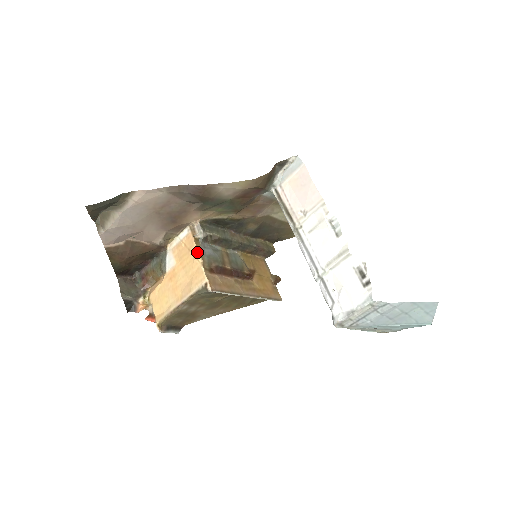
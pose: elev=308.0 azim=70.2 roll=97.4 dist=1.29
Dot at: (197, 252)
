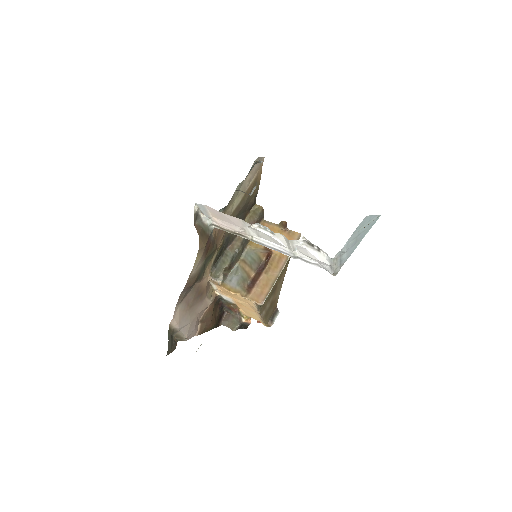
Dot at: (231, 292)
